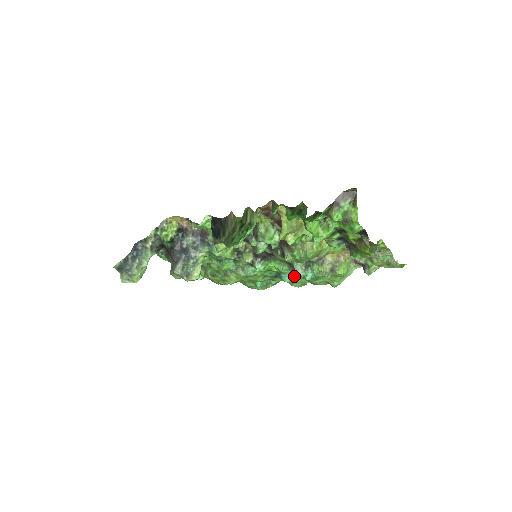
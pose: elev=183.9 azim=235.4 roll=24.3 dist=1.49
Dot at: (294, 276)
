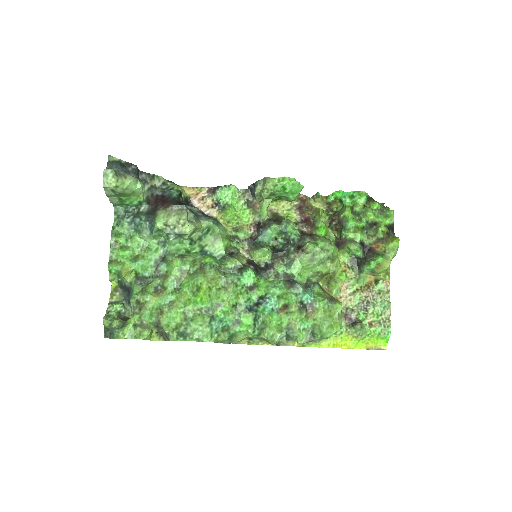
Dot at: (277, 310)
